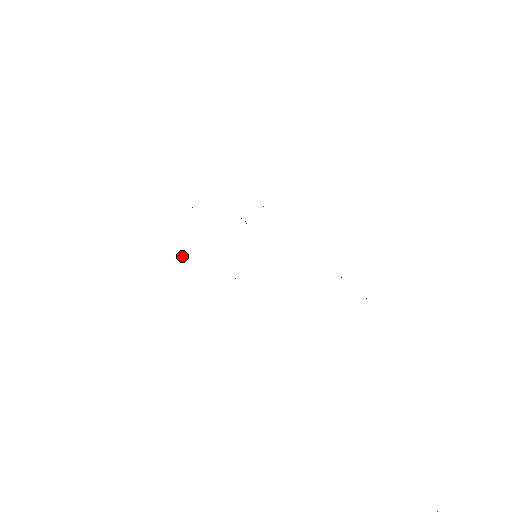
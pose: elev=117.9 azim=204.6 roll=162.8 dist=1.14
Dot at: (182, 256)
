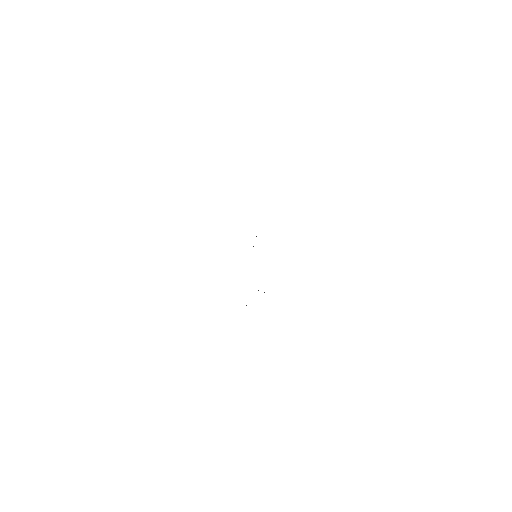
Dot at: occluded
